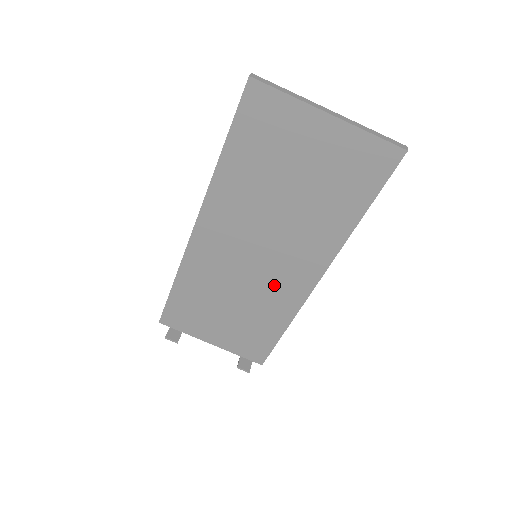
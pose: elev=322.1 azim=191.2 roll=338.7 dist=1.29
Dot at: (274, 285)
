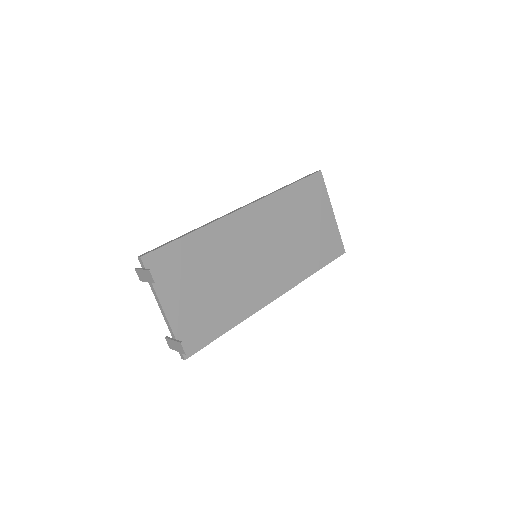
Dot at: (253, 284)
